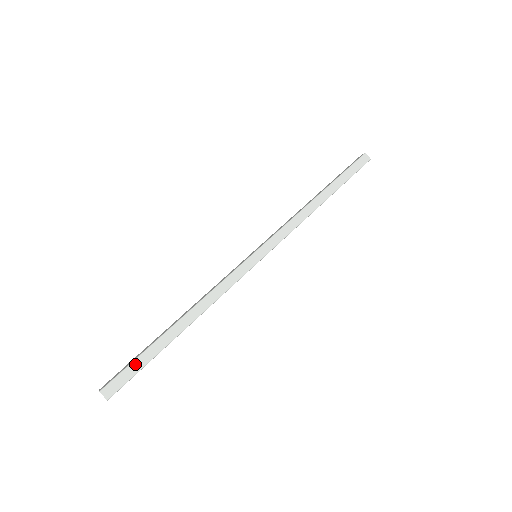
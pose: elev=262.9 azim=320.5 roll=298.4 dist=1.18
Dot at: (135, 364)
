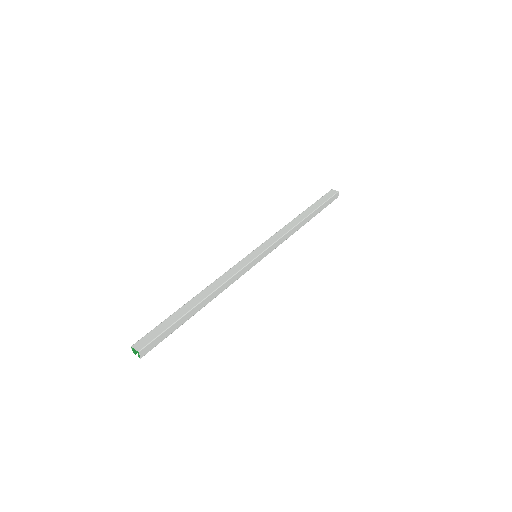
Dot at: (166, 332)
